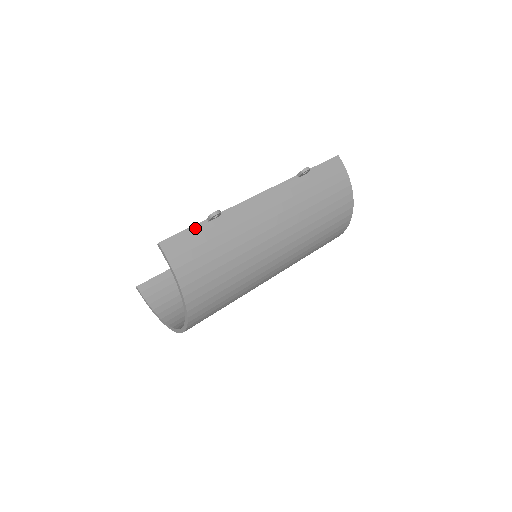
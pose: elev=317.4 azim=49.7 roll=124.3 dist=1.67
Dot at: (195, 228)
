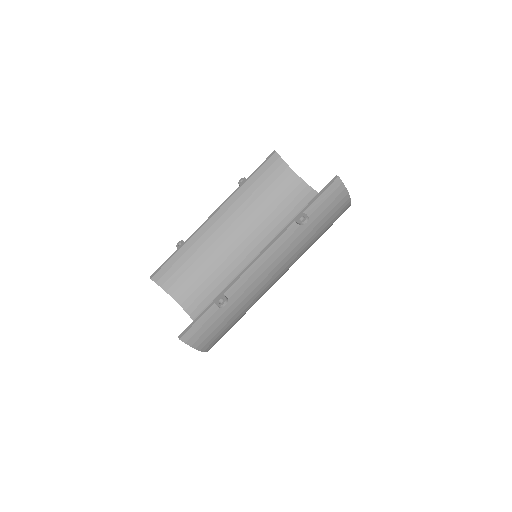
Dot at: (206, 314)
